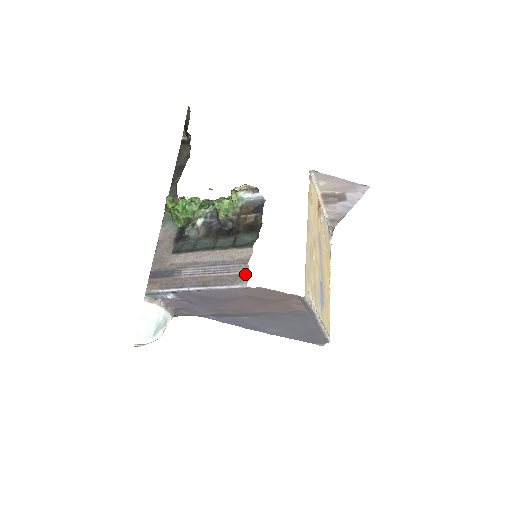
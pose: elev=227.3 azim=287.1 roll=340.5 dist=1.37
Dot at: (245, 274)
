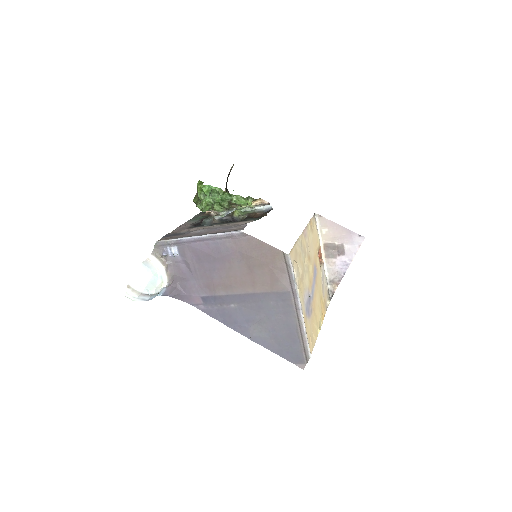
Dot at: (242, 228)
